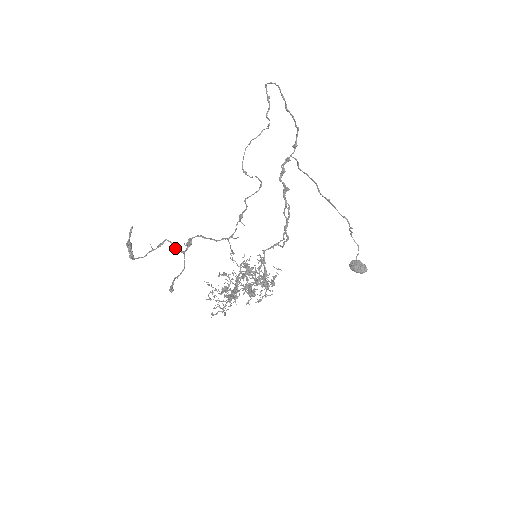
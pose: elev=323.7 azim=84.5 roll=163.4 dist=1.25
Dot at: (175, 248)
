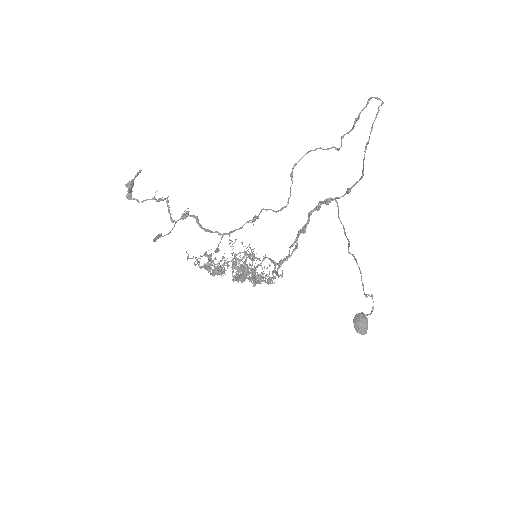
Dot at: (169, 213)
